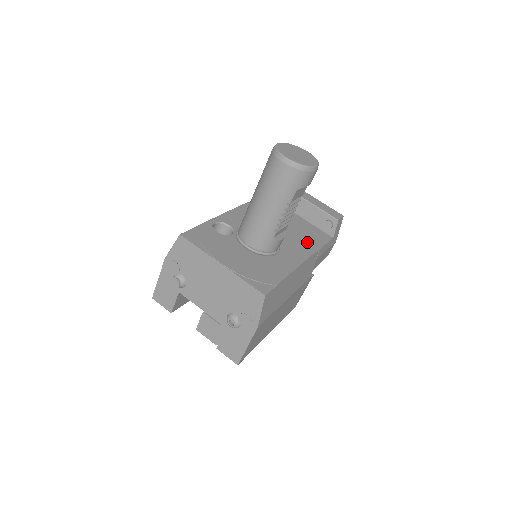
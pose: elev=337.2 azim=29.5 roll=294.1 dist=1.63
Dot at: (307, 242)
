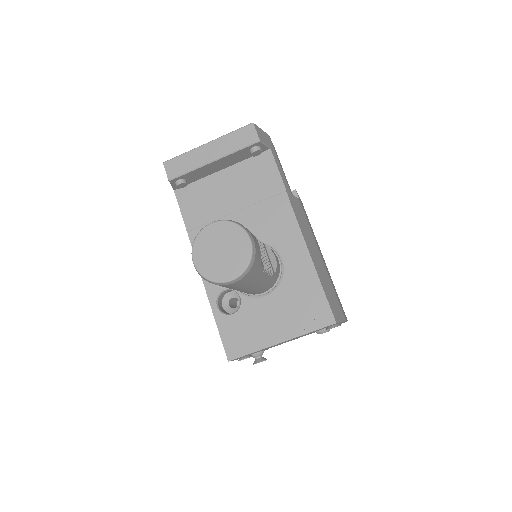
Dot at: (271, 200)
